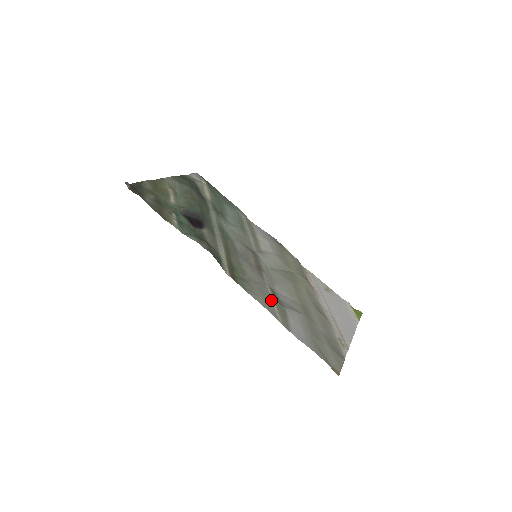
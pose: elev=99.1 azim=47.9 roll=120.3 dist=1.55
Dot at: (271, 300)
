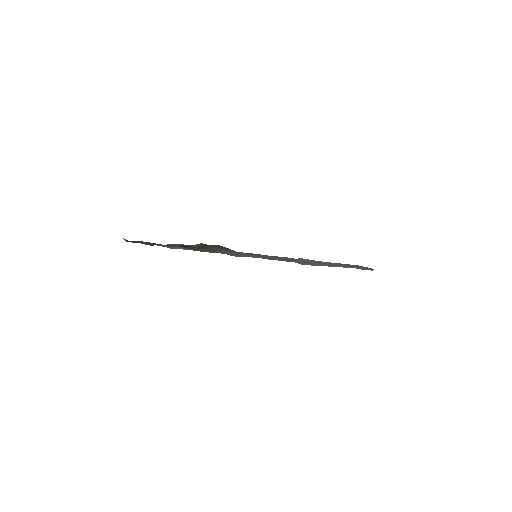
Dot at: occluded
